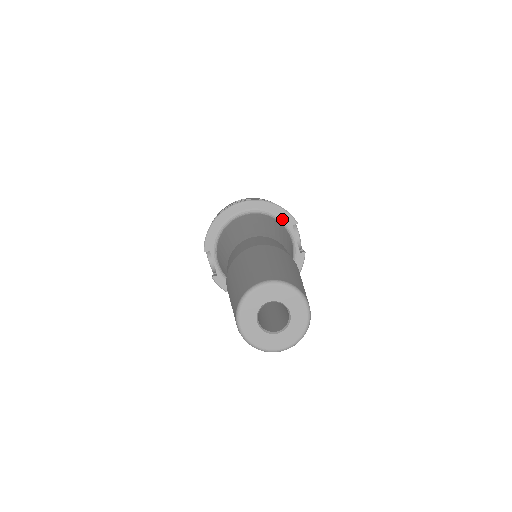
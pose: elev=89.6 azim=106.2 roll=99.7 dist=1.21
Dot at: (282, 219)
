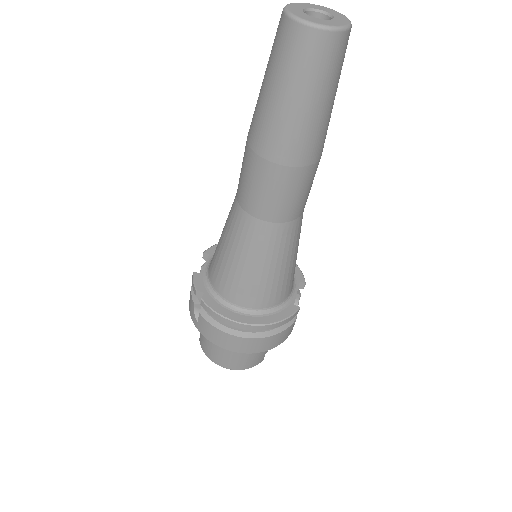
Dot at: occluded
